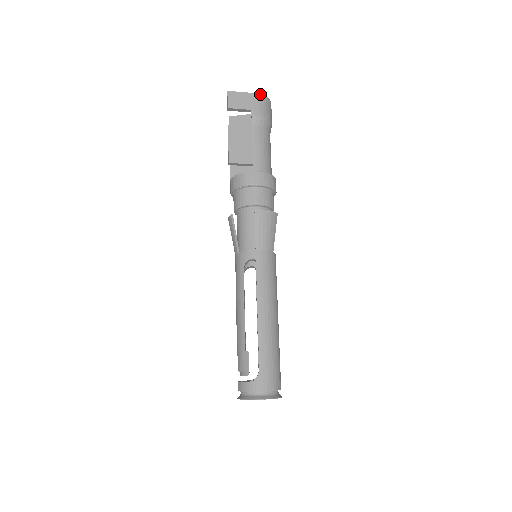
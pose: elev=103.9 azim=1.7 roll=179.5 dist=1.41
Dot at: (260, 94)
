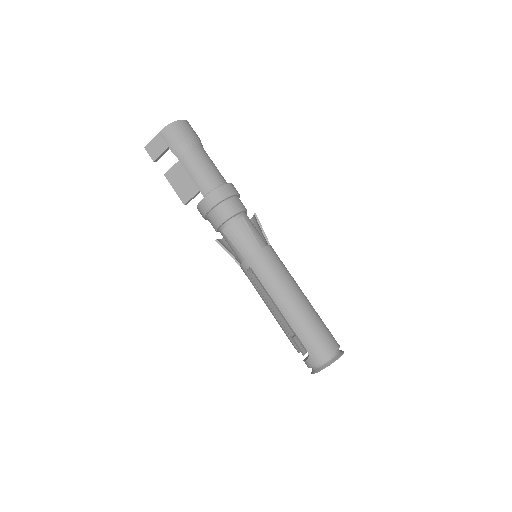
Dot at: (165, 127)
